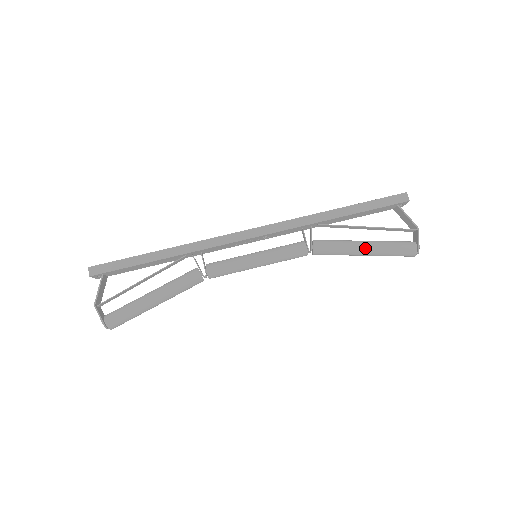
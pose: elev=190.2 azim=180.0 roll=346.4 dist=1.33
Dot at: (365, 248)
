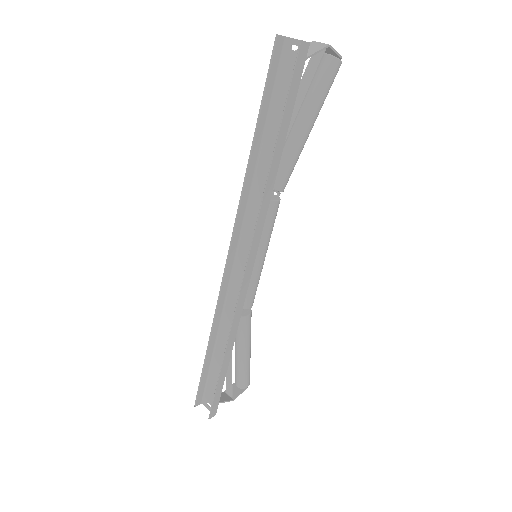
Dot at: (311, 129)
